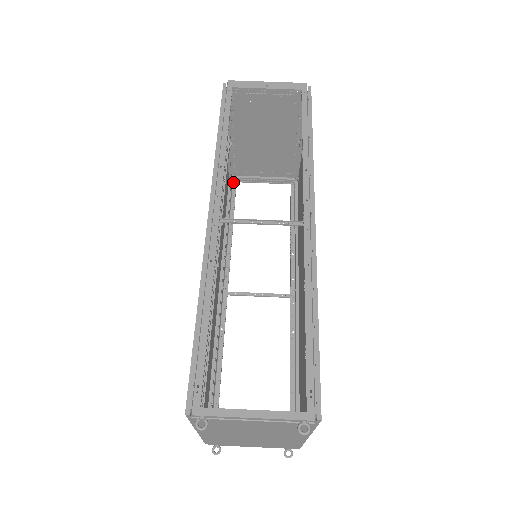
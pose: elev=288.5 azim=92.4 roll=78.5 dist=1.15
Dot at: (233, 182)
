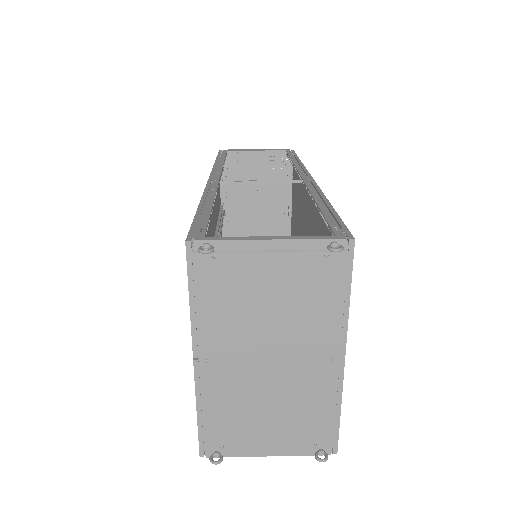
Dot at: occluded
